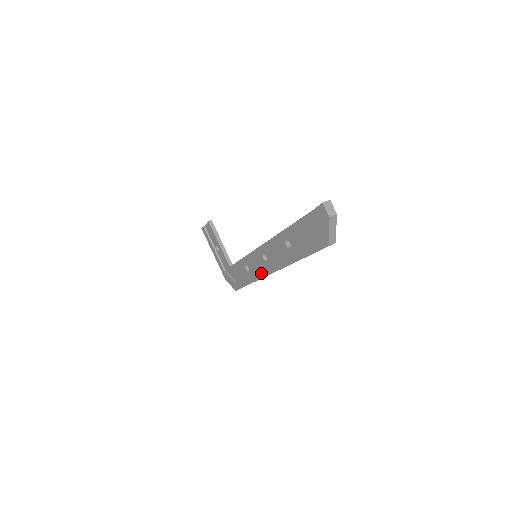
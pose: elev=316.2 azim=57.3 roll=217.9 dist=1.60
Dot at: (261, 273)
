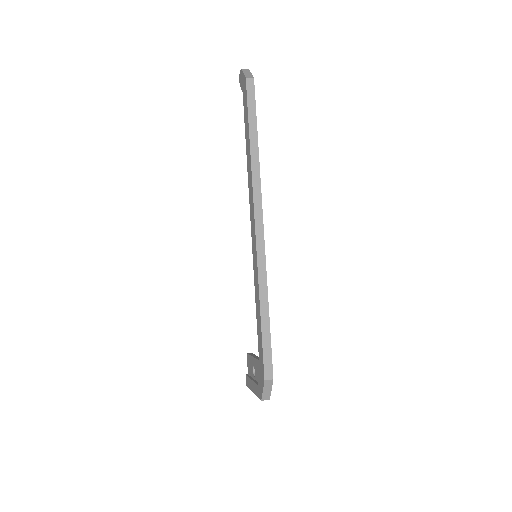
Dot at: (255, 250)
